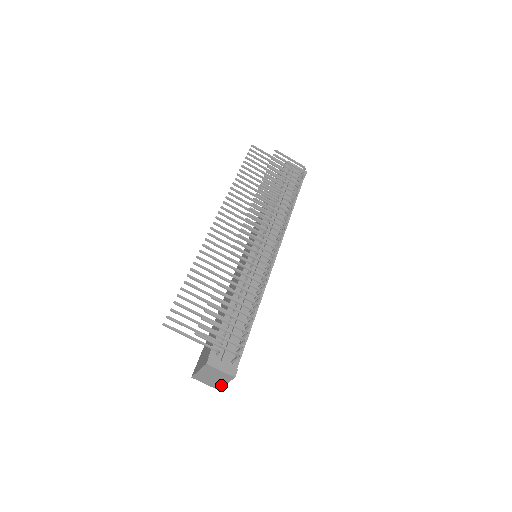
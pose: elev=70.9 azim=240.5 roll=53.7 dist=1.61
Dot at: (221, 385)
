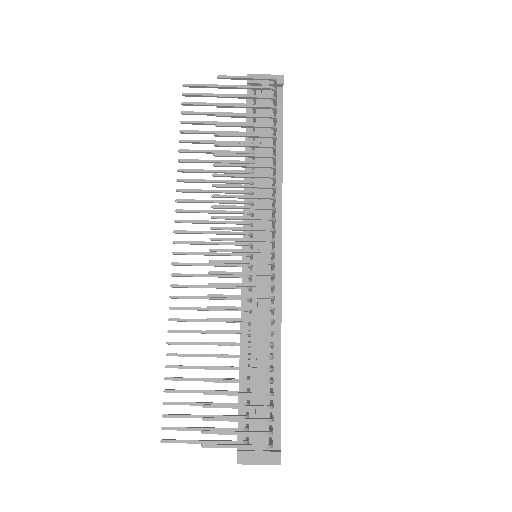
Dot at: occluded
